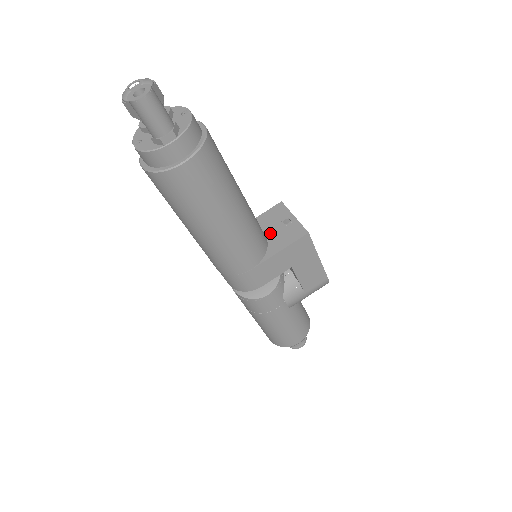
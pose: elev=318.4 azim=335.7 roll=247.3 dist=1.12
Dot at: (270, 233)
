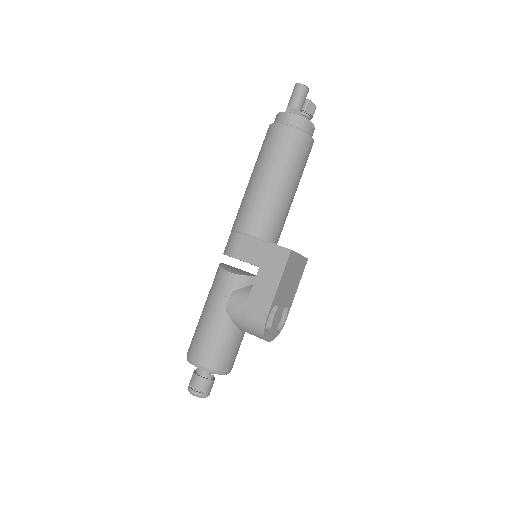
Dot at: occluded
